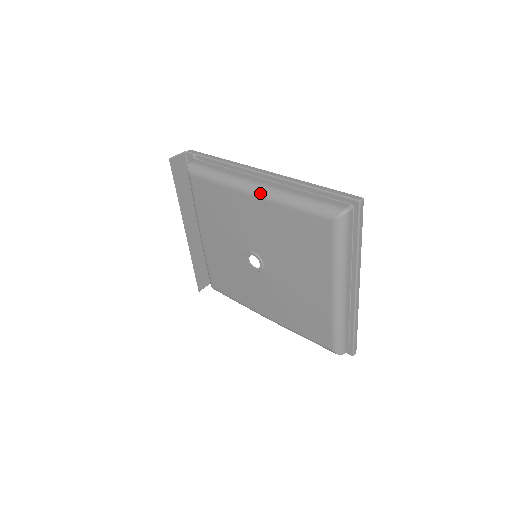
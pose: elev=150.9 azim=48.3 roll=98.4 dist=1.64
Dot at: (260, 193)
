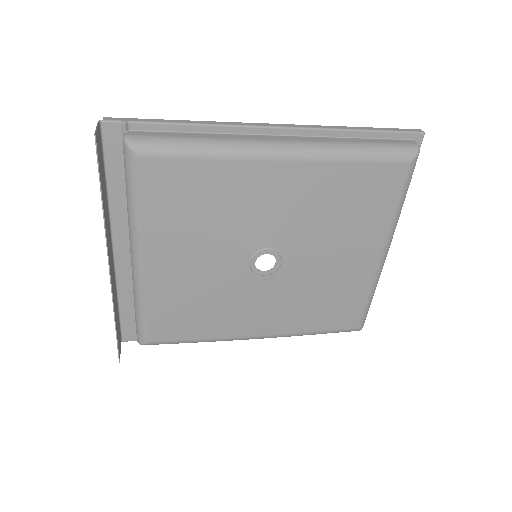
Dot at: (300, 153)
